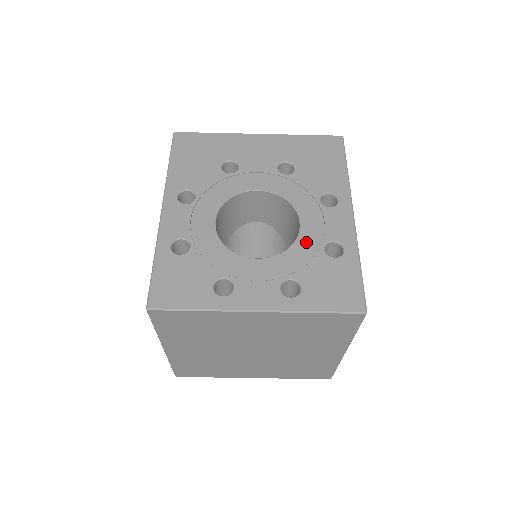
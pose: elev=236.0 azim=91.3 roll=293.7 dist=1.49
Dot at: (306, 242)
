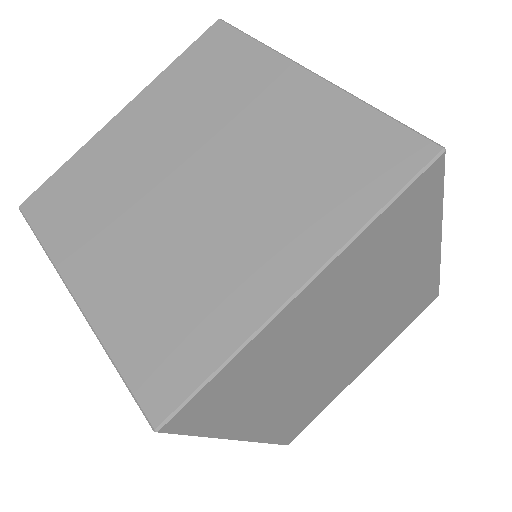
Dot at: occluded
